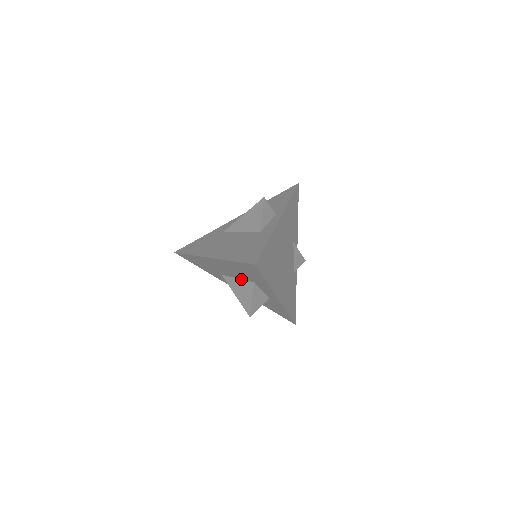
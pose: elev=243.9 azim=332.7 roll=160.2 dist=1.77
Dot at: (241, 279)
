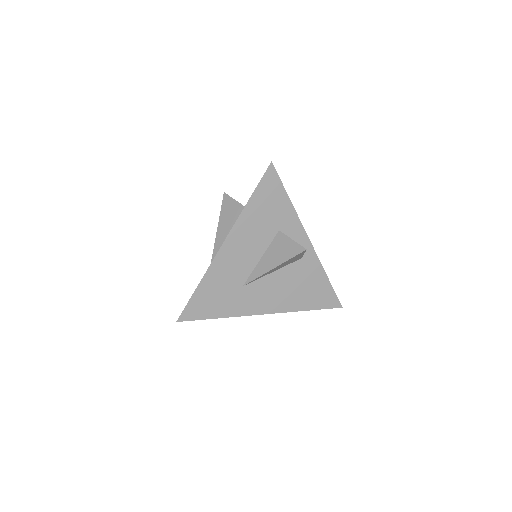
Dot at: (265, 251)
